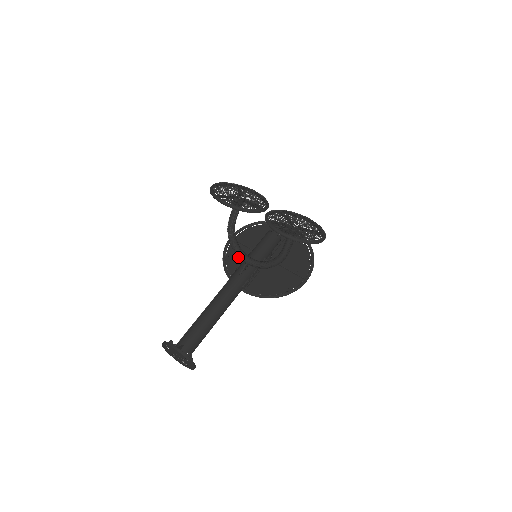
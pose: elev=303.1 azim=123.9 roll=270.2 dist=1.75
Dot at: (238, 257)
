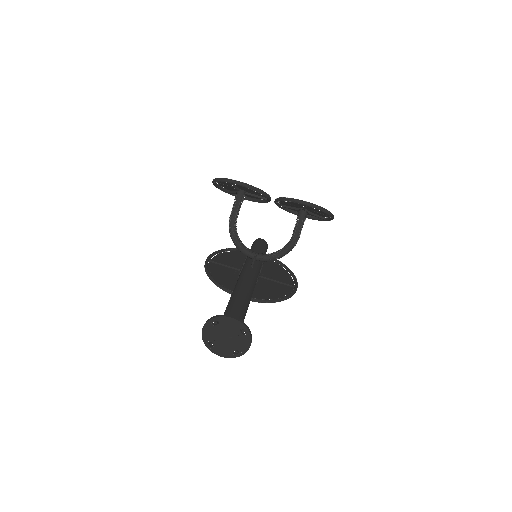
Dot at: (222, 274)
